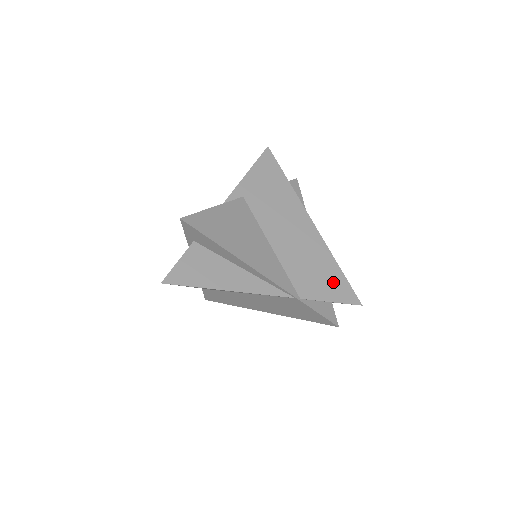
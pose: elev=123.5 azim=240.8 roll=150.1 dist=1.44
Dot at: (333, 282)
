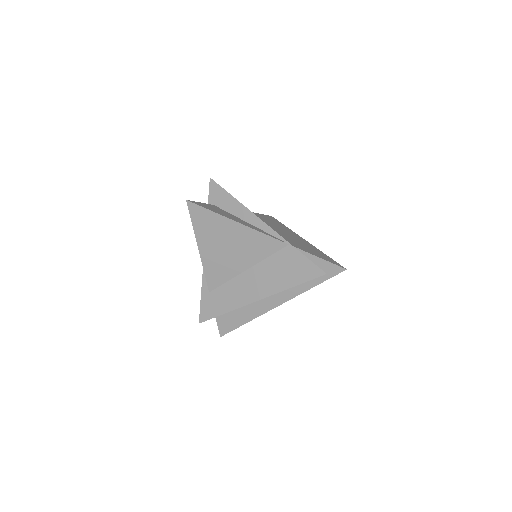
Dot at: (321, 255)
